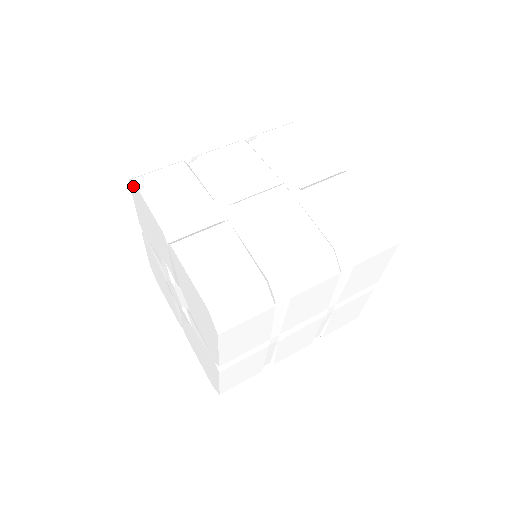
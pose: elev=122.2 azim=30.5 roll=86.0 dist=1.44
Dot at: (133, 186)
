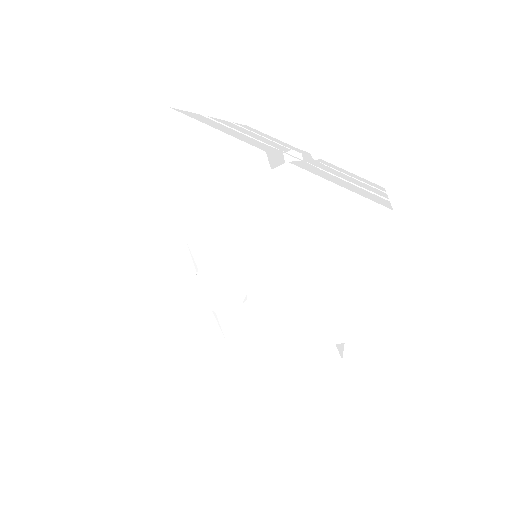
Dot at: (161, 122)
